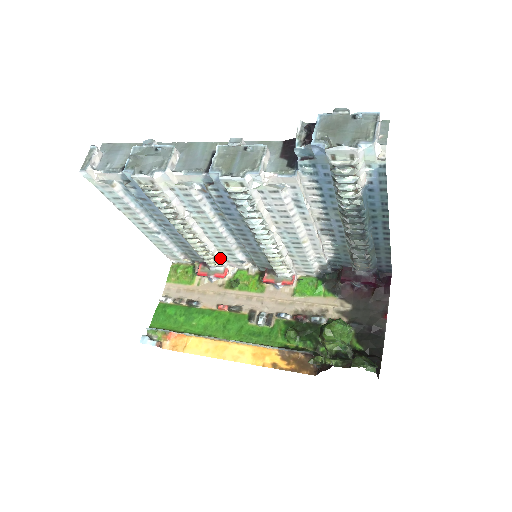
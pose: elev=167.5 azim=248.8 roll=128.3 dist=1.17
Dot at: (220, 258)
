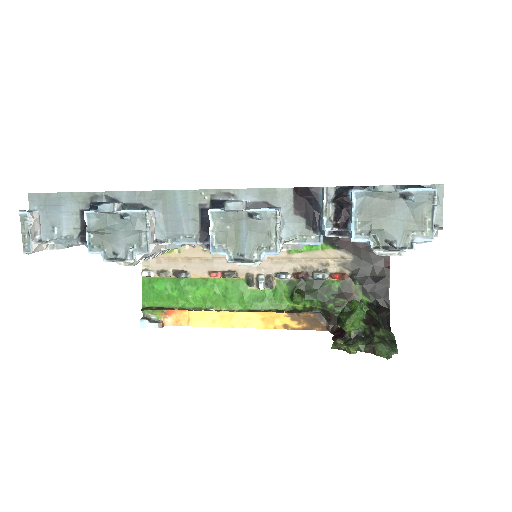
Dot at: occluded
